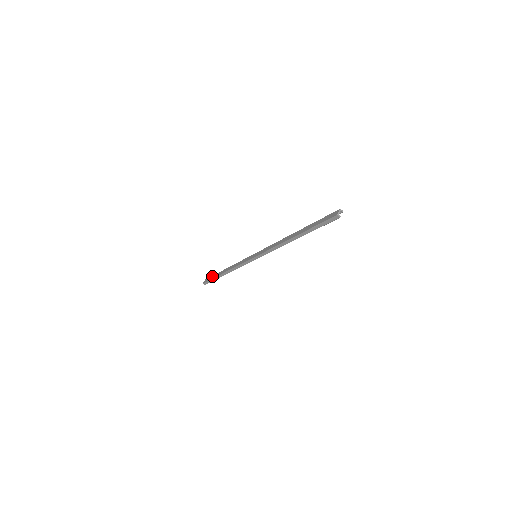
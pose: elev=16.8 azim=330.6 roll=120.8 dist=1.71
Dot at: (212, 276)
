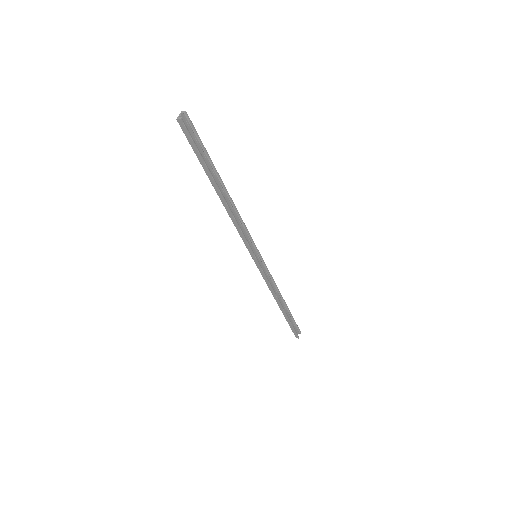
Dot at: occluded
